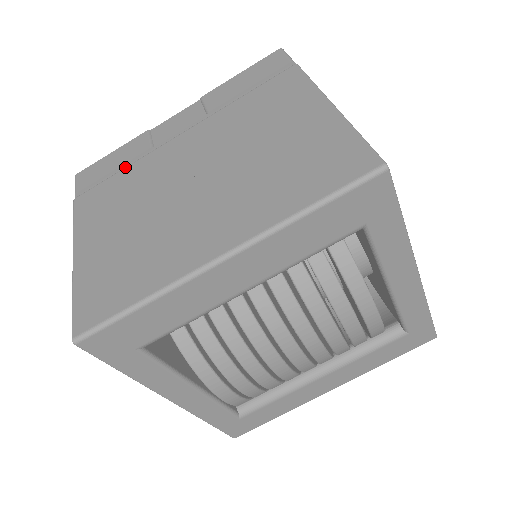
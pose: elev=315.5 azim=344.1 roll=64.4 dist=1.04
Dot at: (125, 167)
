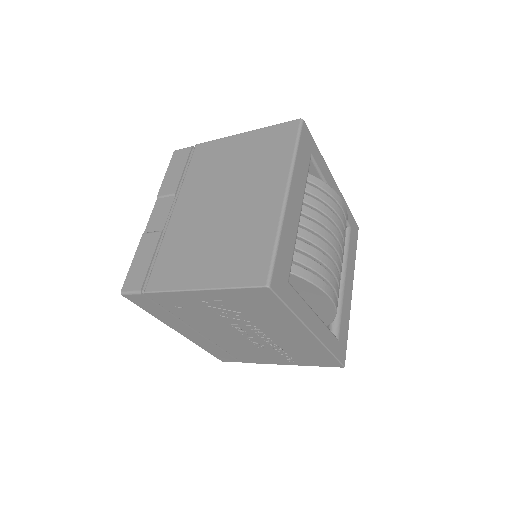
Dot at: (158, 250)
